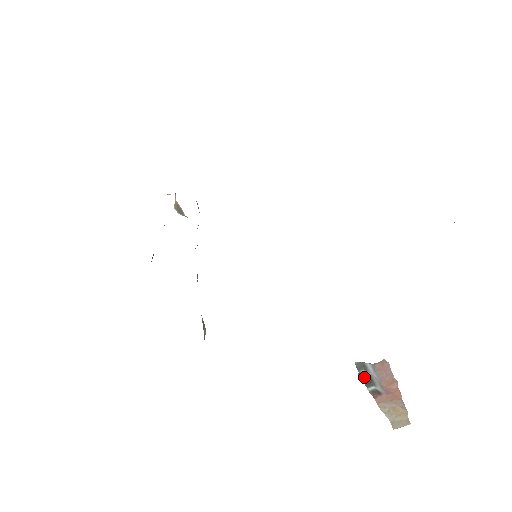
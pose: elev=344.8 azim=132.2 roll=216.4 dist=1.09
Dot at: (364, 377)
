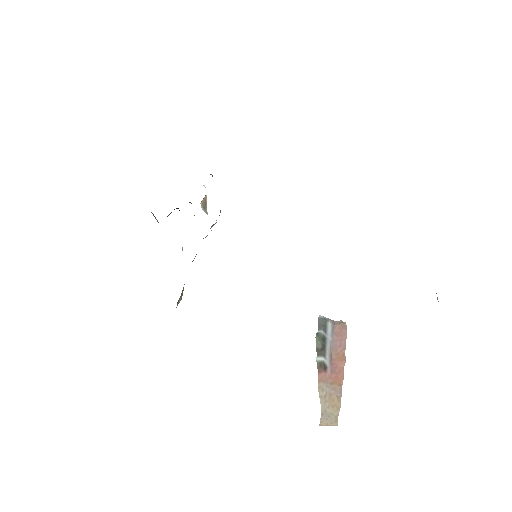
Dot at: (319, 341)
